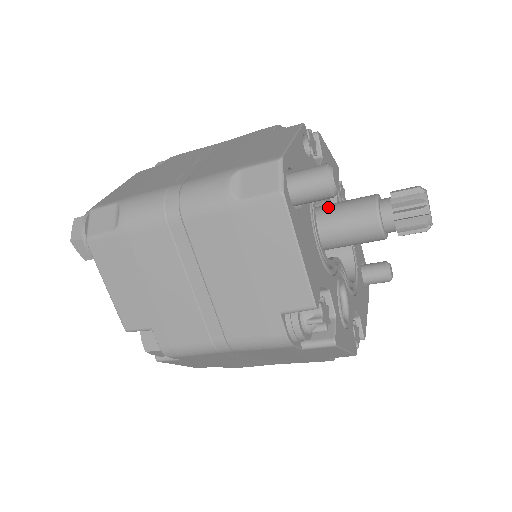
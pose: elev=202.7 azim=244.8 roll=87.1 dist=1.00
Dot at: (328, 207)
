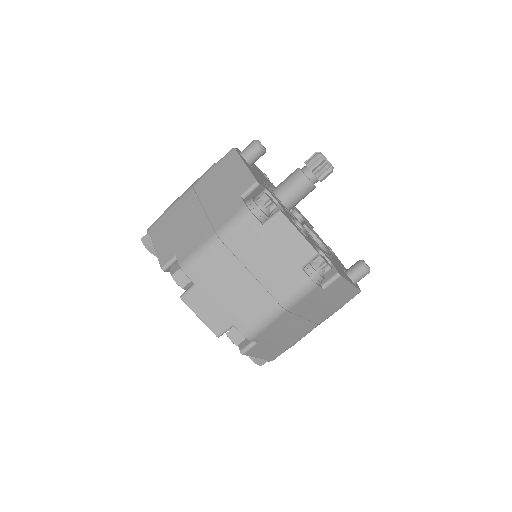
Dot at: occluded
